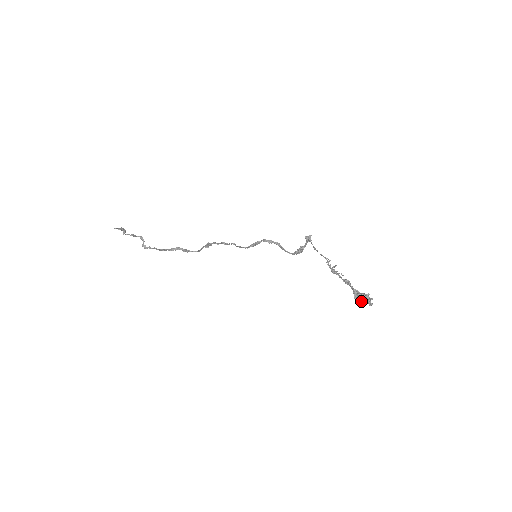
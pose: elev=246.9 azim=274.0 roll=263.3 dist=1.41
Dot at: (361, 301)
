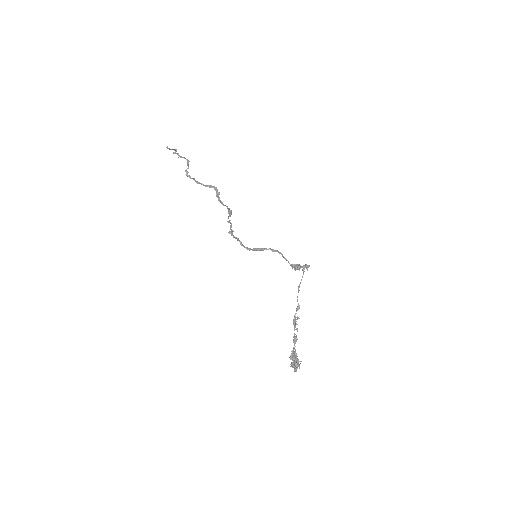
Dot at: (292, 363)
